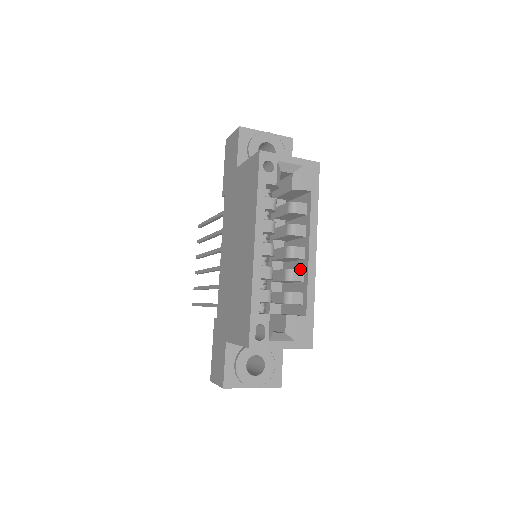
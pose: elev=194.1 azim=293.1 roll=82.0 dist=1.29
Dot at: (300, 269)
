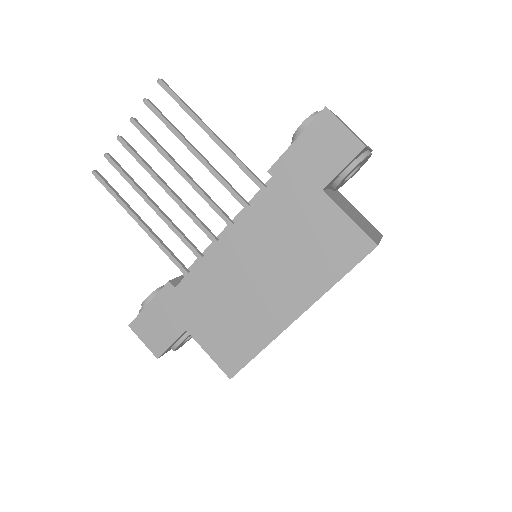
Dot at: occluded
